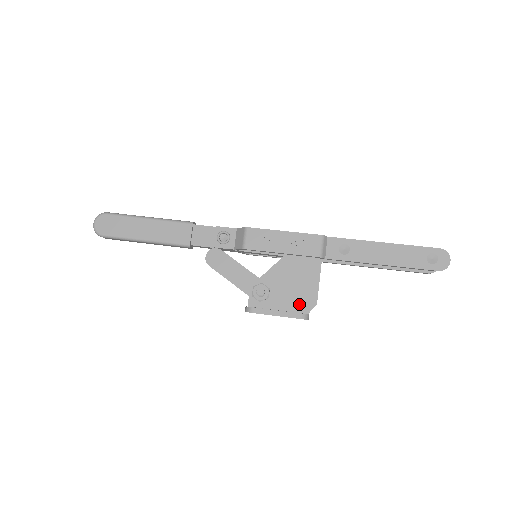
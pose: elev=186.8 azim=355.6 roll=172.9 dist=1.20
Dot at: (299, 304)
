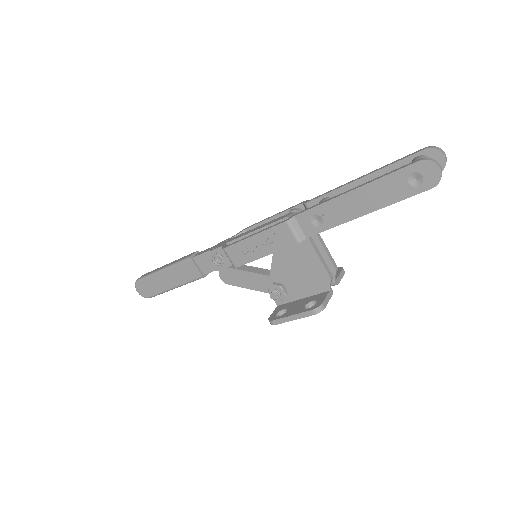
Dot at: (316, 286)
